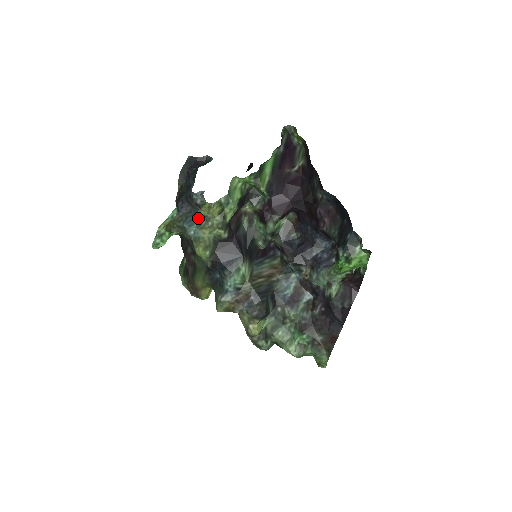
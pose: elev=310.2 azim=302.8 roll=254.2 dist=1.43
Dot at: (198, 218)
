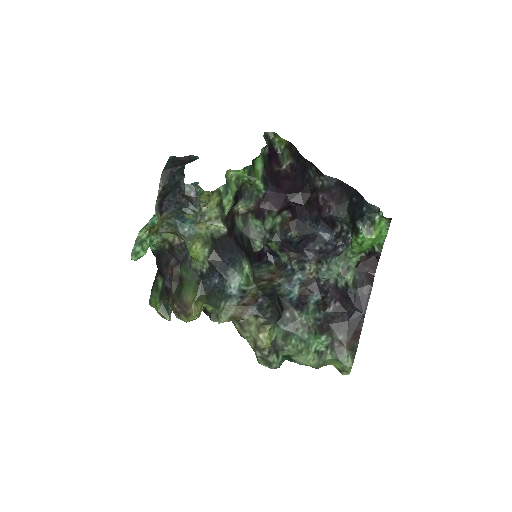
Dot at: (190, 215)
